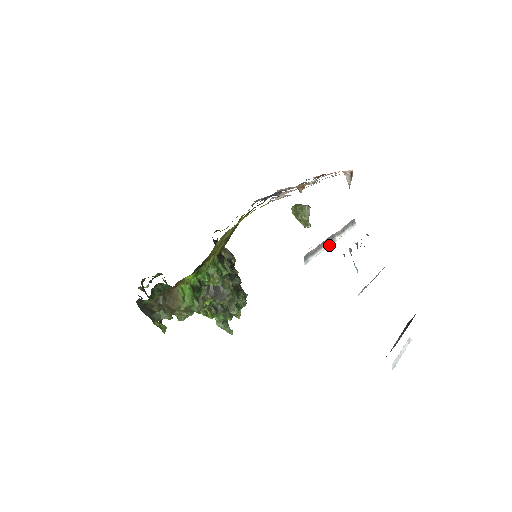
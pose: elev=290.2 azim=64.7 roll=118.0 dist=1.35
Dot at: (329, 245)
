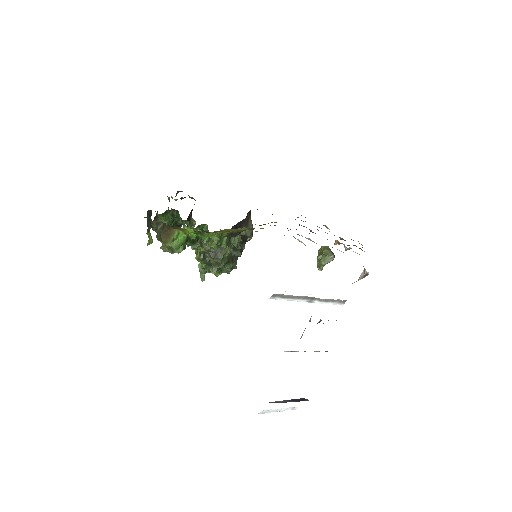
Dot at: (304, 301)
